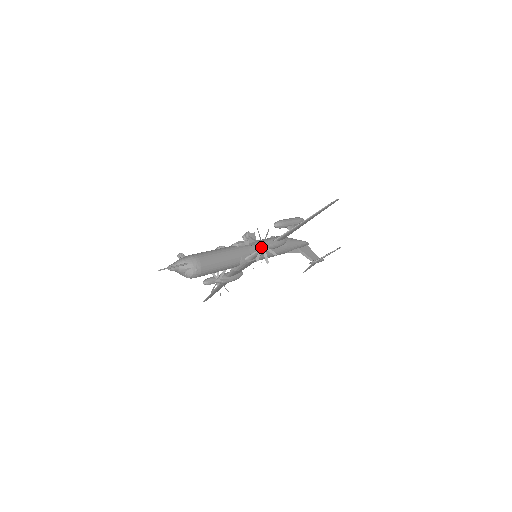
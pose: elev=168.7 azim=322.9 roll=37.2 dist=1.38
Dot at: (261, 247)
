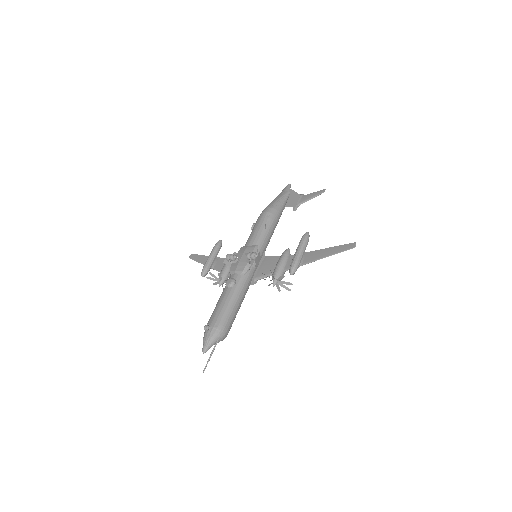
Dot at: occluded
